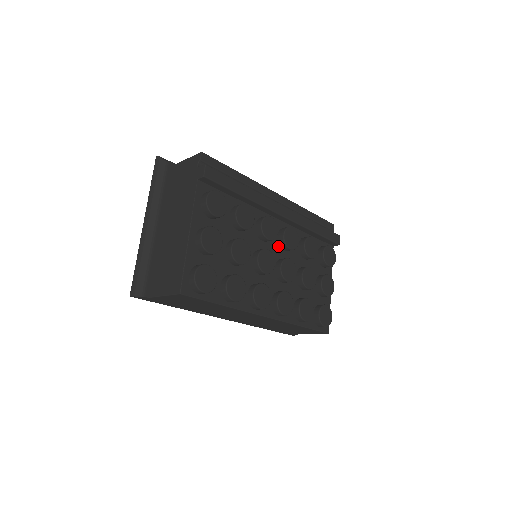
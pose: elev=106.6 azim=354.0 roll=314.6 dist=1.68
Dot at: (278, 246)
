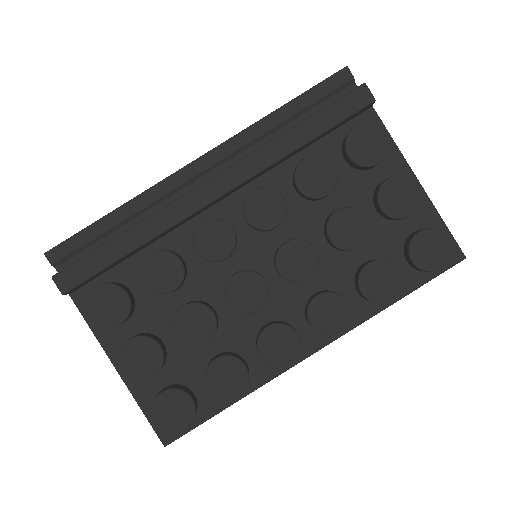
Dot at: (259, 235)
